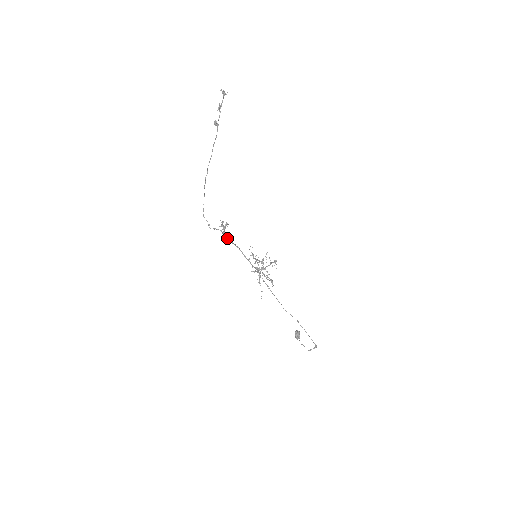
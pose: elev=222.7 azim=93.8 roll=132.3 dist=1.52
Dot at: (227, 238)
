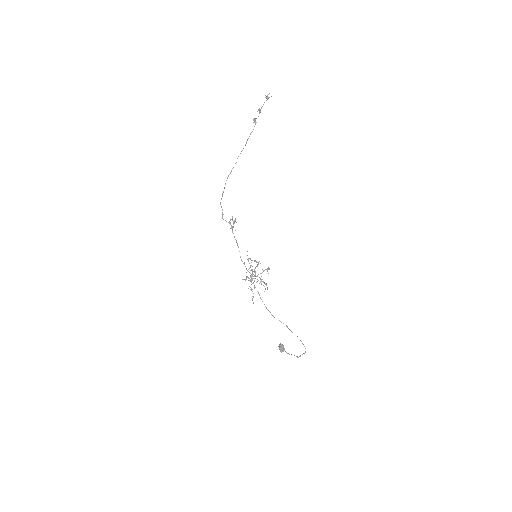
Dot at: (233, 233)
